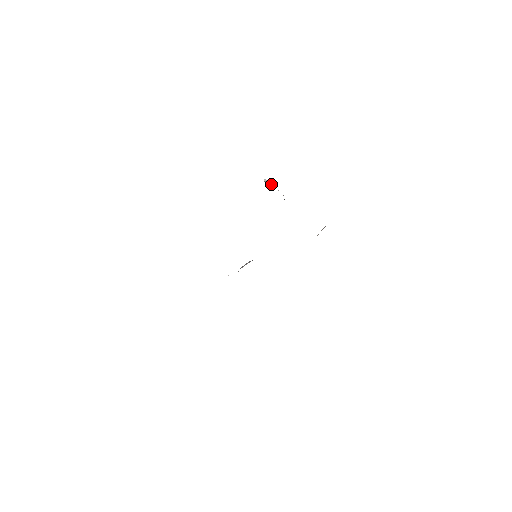
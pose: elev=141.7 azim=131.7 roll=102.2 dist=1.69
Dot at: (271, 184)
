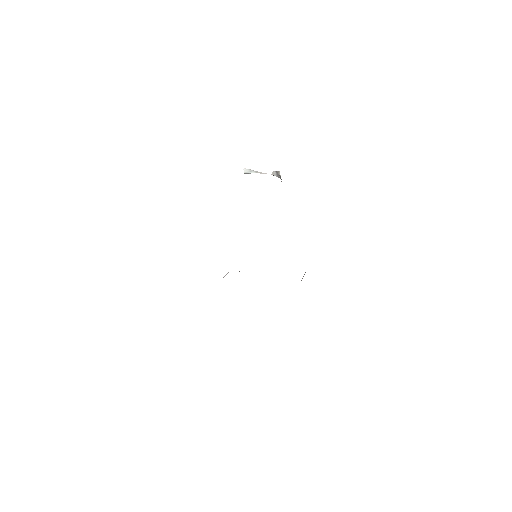
Dot at: (254, 171)
